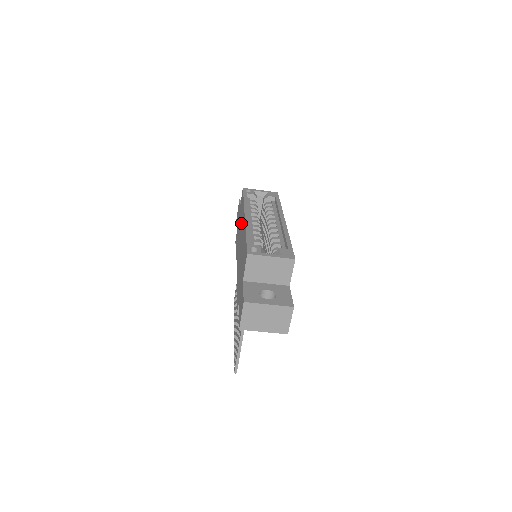
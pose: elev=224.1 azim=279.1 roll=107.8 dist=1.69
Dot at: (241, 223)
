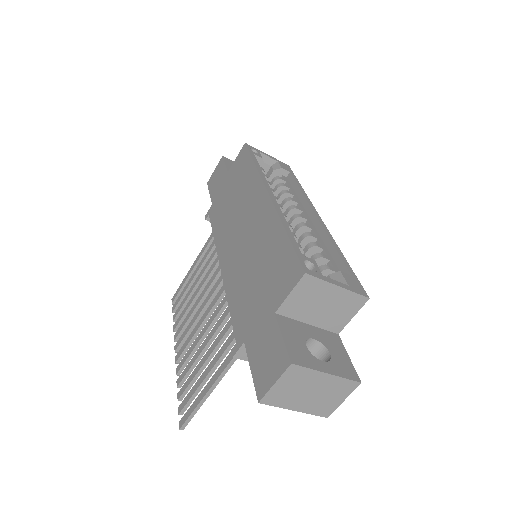
Dot at: (244, 198)
